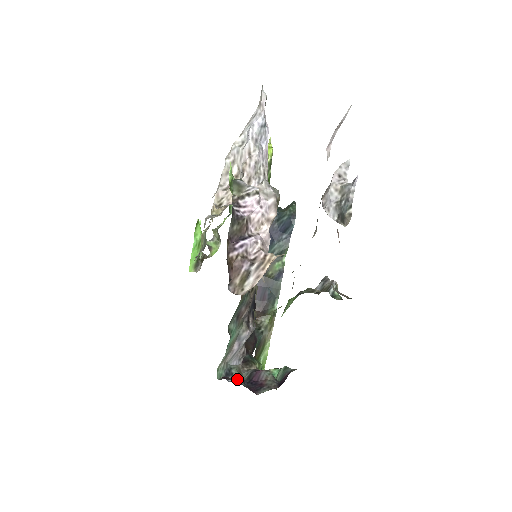
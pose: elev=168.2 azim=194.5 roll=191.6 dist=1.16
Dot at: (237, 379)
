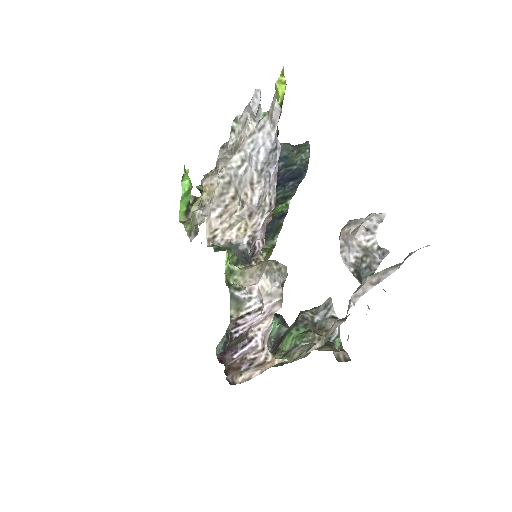
Dot at: occluded
